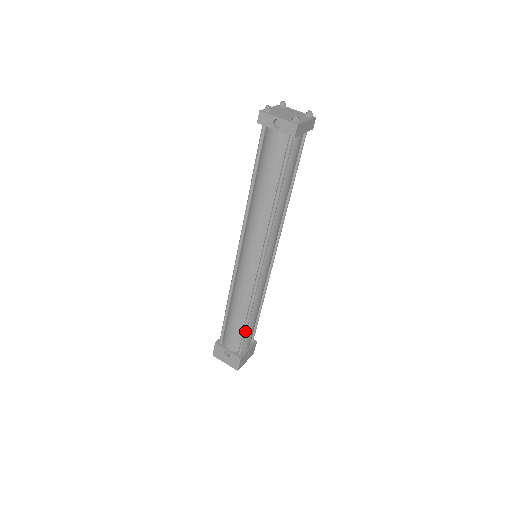
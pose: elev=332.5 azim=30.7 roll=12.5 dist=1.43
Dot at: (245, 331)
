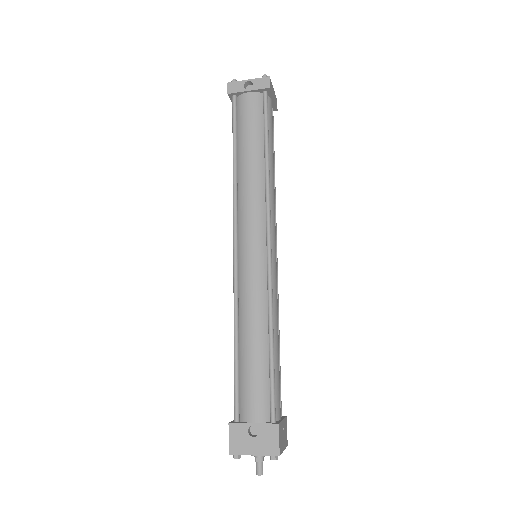
Dot at: (272, 368)
